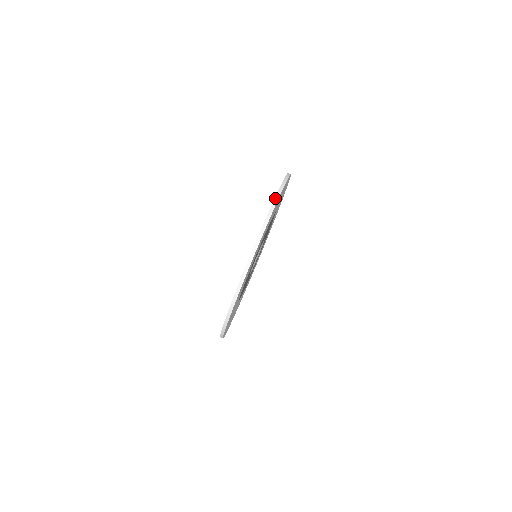
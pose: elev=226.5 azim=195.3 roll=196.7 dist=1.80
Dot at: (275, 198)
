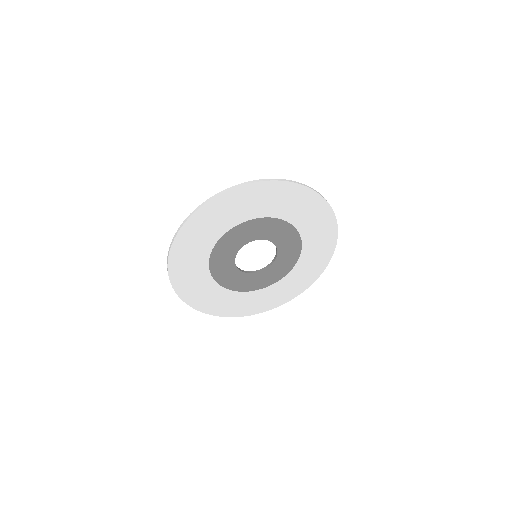
Dot at: (207, 200)
